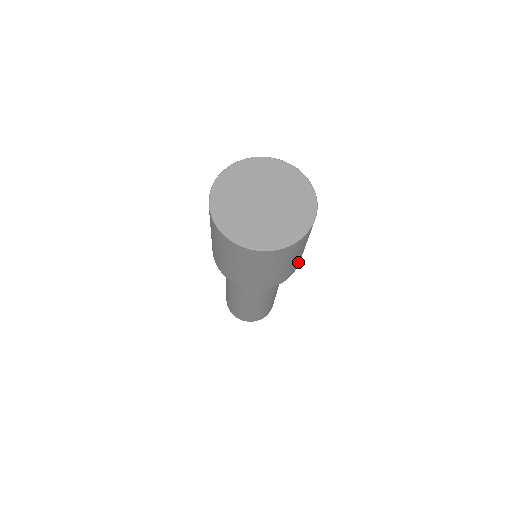
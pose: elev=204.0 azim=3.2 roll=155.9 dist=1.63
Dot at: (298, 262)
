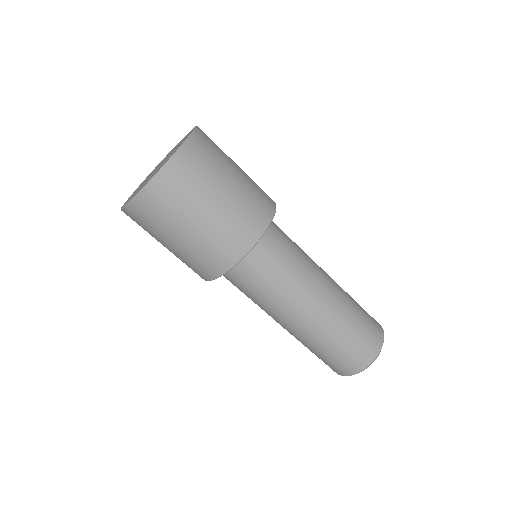
Dot at: (243, 222)
